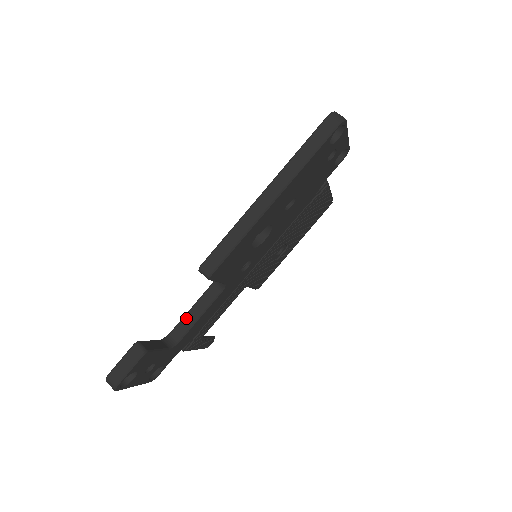
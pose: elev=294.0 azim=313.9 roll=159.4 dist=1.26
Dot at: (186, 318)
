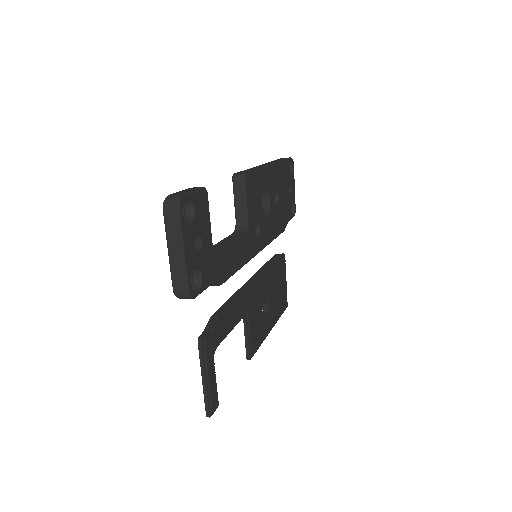
Dot at: (218, 244)
